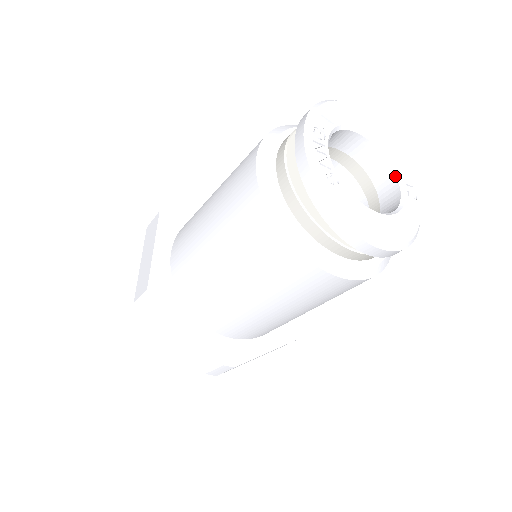
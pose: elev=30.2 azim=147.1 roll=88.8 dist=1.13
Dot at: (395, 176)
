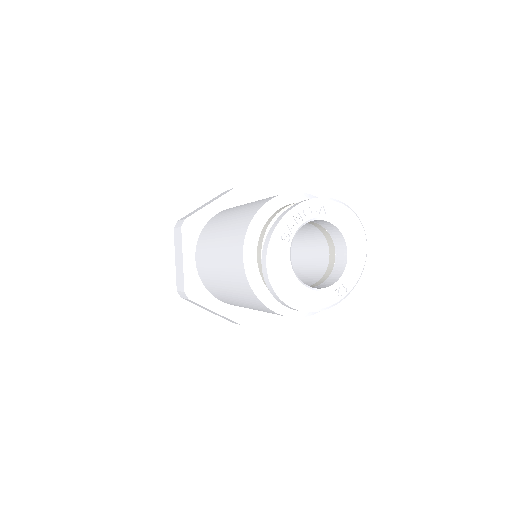
Dot at: (341, 275)
